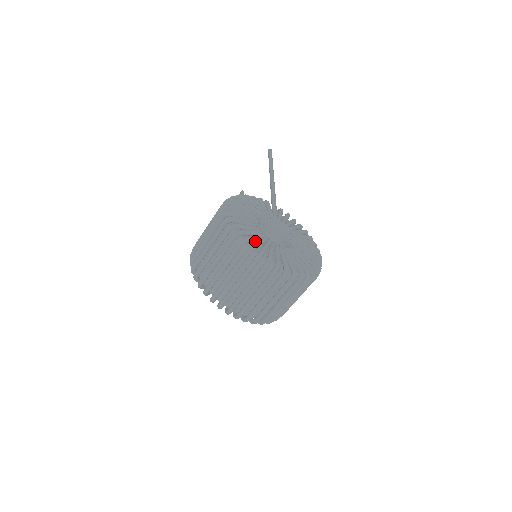
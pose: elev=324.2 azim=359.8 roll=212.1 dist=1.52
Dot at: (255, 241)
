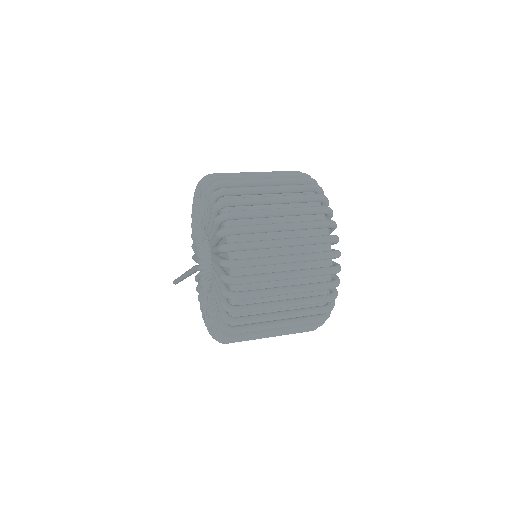
Dot at: occluded
